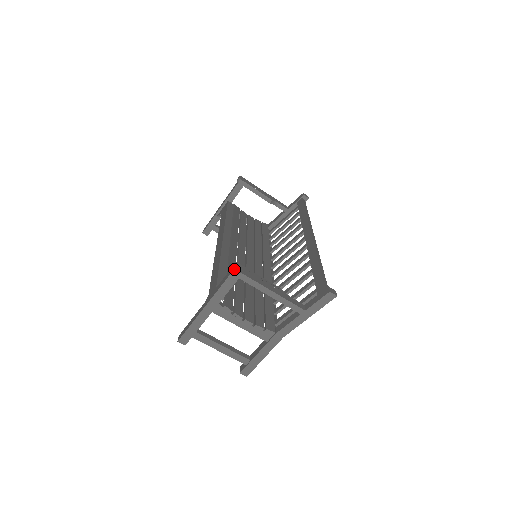
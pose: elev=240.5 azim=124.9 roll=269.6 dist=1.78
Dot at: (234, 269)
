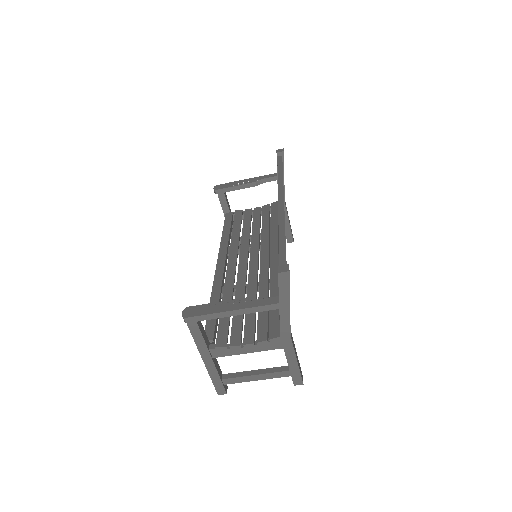
Dot at: (184, 318)
